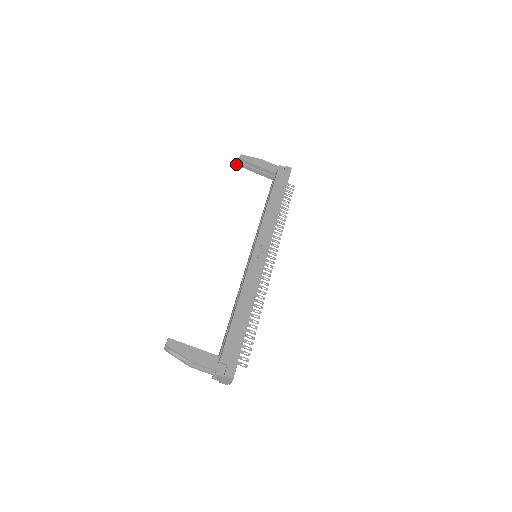
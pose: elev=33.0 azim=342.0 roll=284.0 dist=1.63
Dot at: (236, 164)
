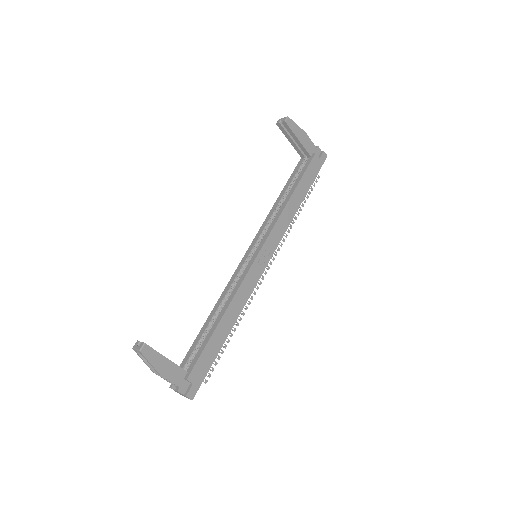
Dot at: (276, 123)
